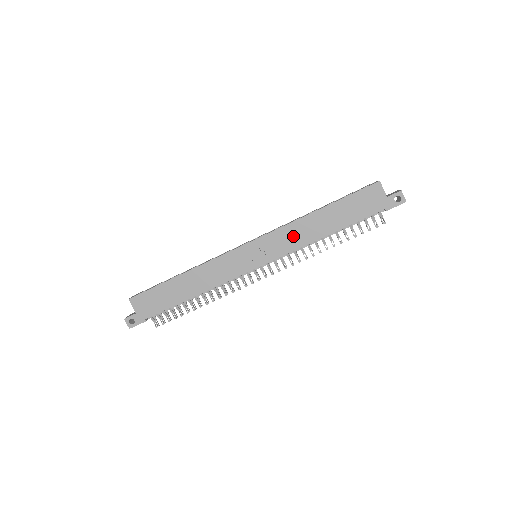
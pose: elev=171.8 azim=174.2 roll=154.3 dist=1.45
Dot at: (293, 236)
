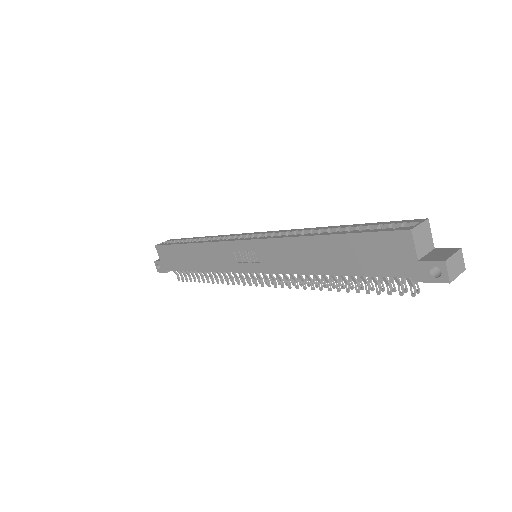
Dot at: (286, 256)
